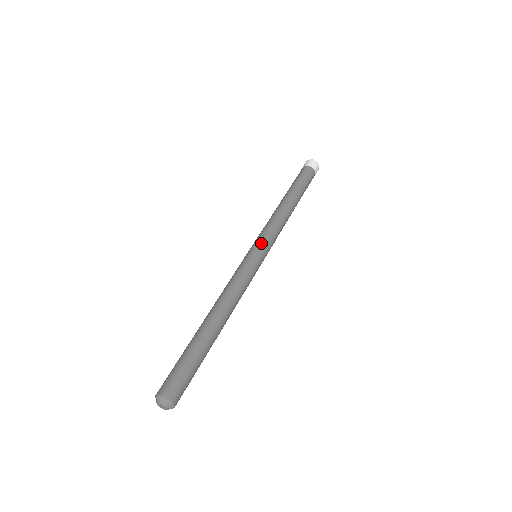
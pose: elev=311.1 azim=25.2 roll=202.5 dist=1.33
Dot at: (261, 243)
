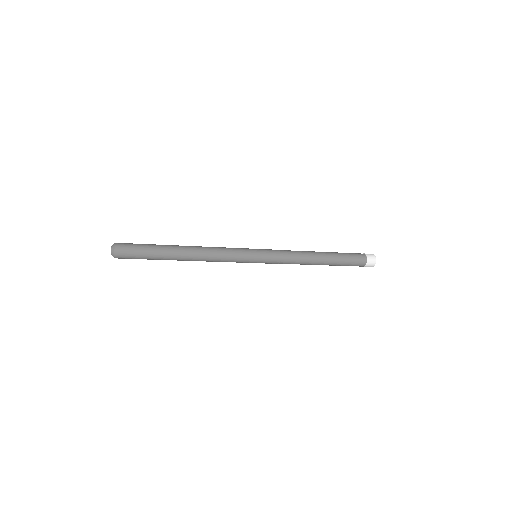
Dot at: occluded
